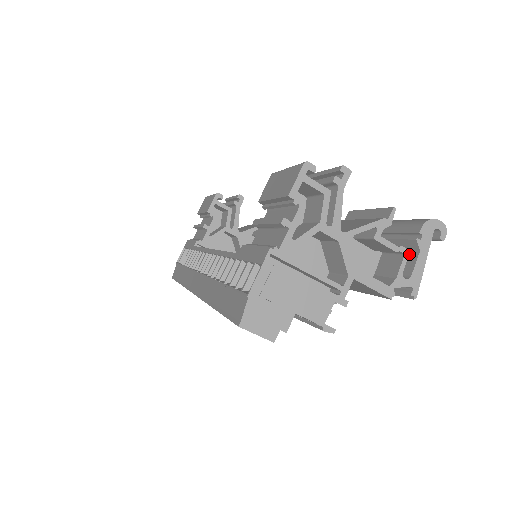
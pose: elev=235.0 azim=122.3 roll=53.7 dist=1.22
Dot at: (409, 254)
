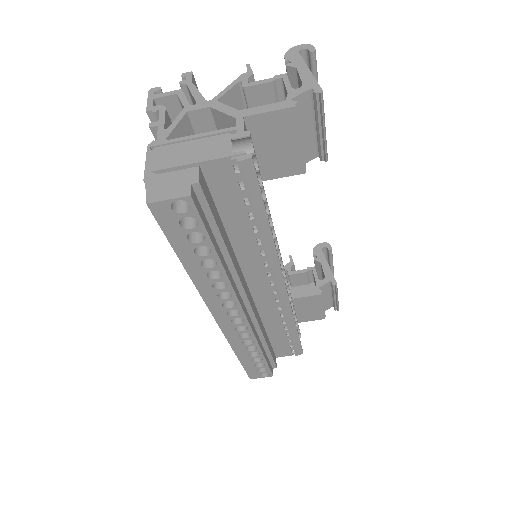
Dot at: (298, 84)
